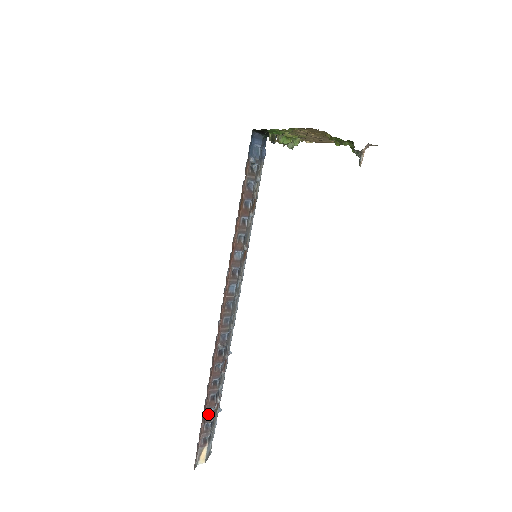
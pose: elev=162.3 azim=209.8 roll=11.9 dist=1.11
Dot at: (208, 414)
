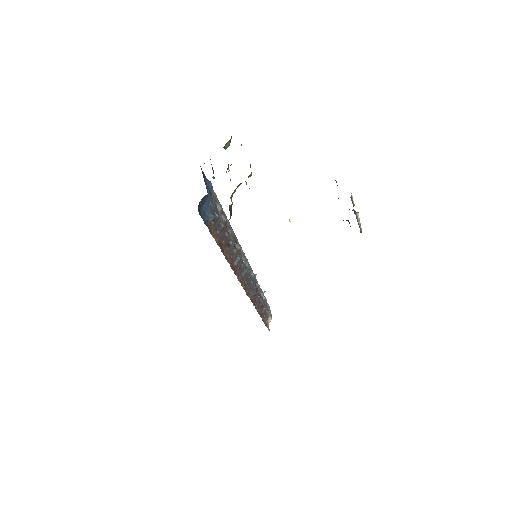
Dot at: (263, 311)
